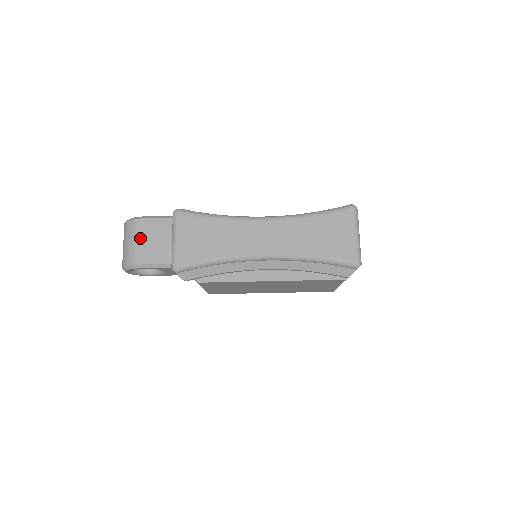
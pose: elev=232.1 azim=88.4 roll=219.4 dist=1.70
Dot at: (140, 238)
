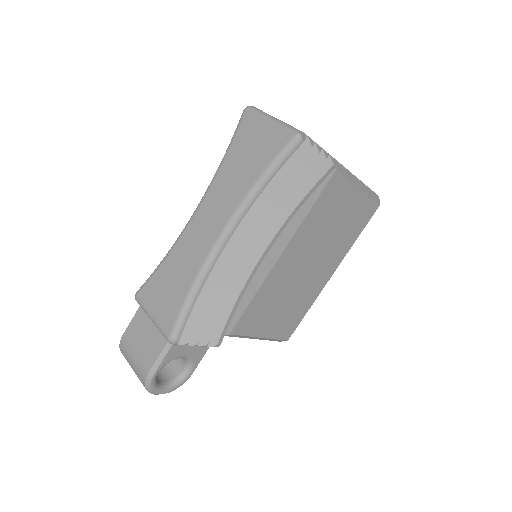
Dot at: (133, 351)
